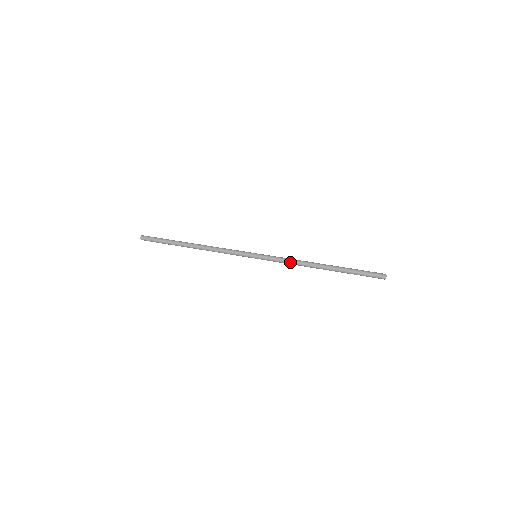
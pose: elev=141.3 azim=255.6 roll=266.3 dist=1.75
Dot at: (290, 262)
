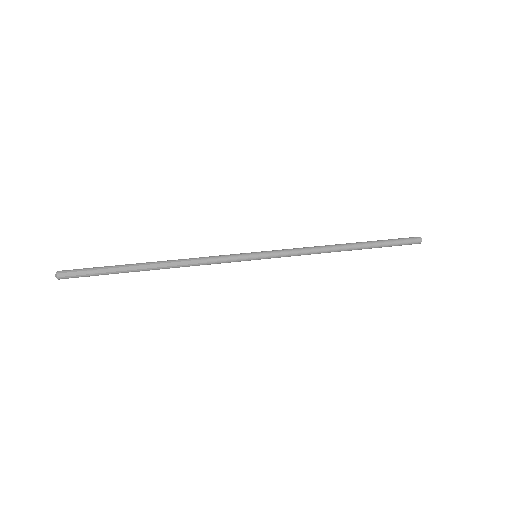
Dot at: (306, 252)
